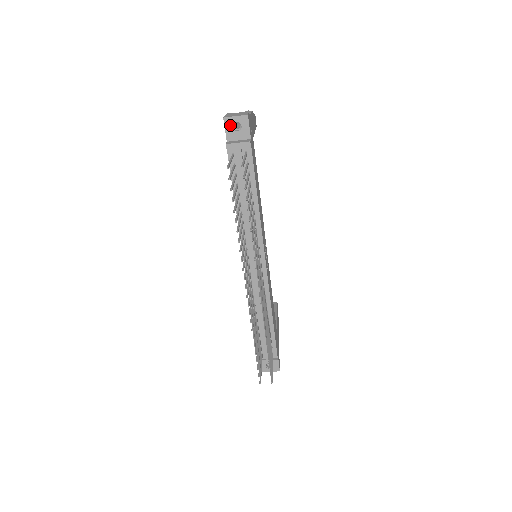
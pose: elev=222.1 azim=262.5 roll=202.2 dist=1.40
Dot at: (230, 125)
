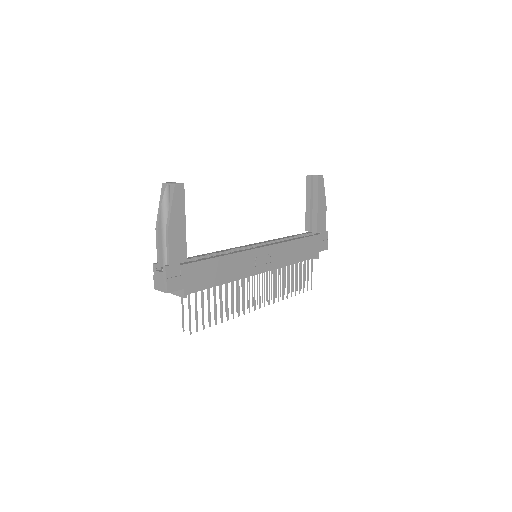
Dot at: occluded
